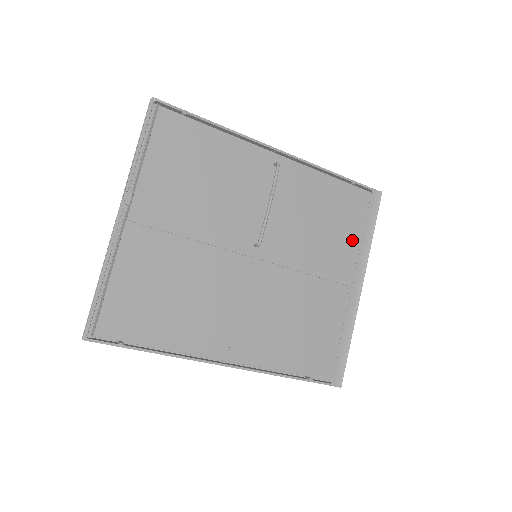
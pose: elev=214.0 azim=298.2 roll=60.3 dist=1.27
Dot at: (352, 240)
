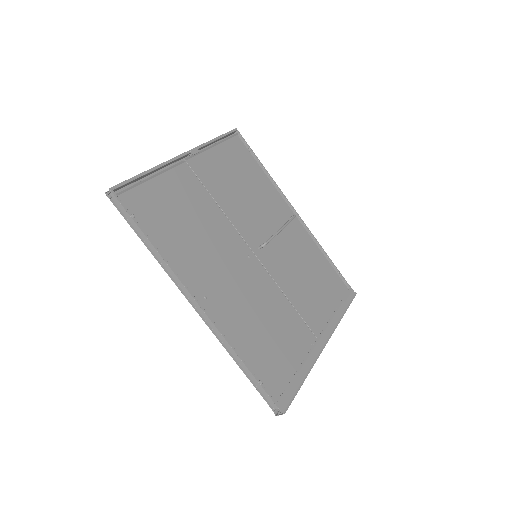
Dot at: (327, 307)
